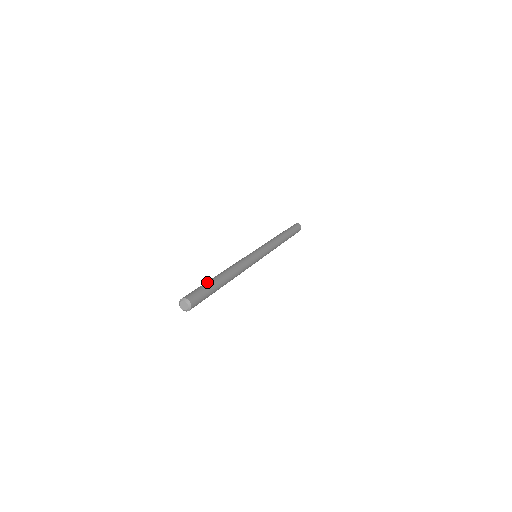
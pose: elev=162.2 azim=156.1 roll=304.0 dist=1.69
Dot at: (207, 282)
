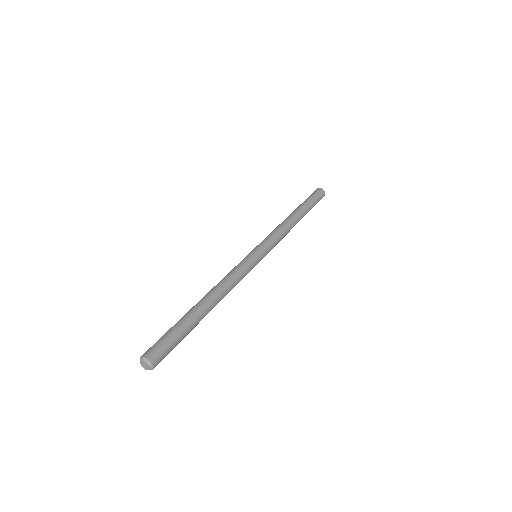
Dot at: (180, 321)
